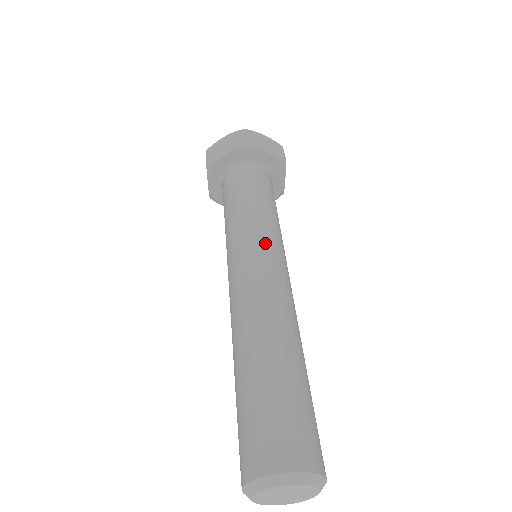
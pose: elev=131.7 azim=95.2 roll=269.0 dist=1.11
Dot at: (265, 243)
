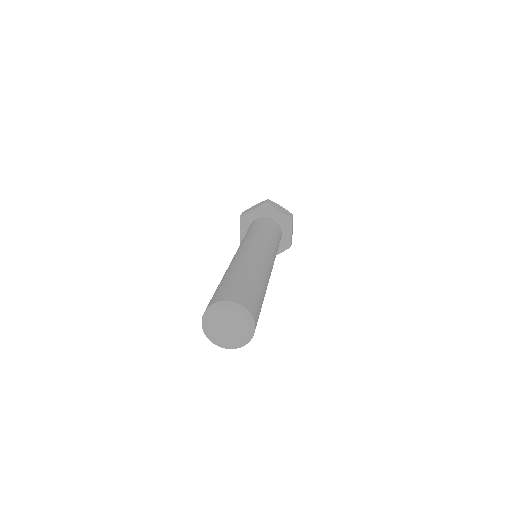
Dot at: (260, 241)
